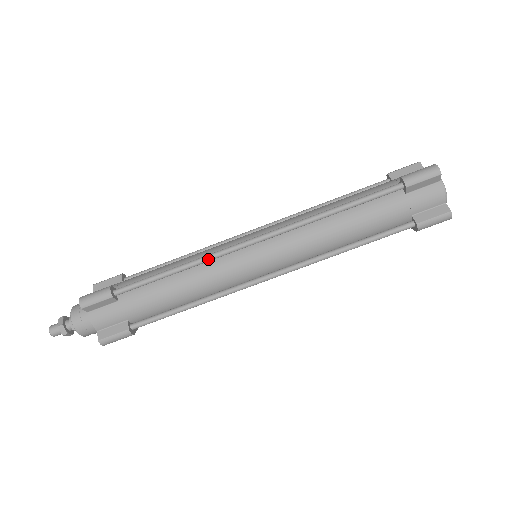
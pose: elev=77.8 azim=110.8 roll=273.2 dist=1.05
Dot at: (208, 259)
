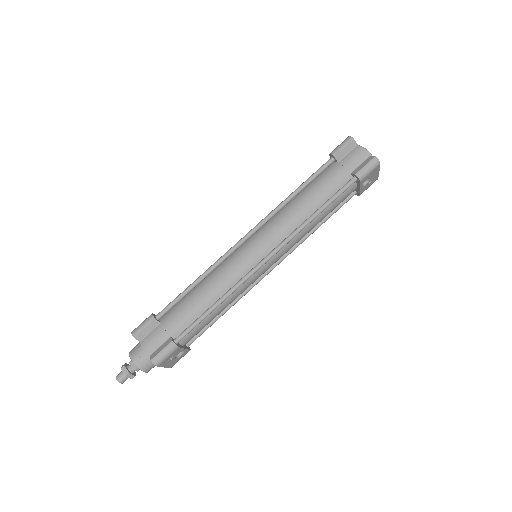
Dot at: (217, 263)
